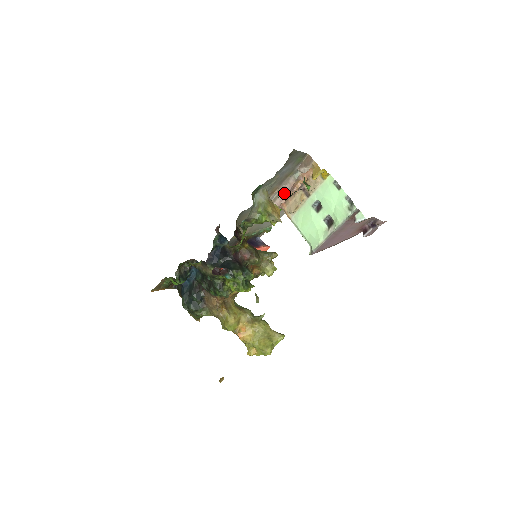
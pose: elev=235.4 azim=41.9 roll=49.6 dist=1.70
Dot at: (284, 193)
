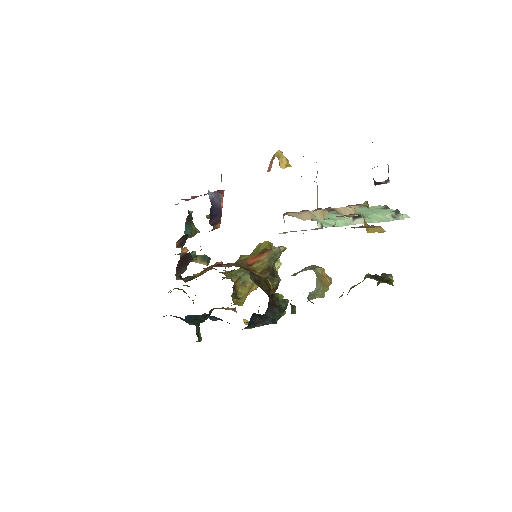
Dot at: occluded
